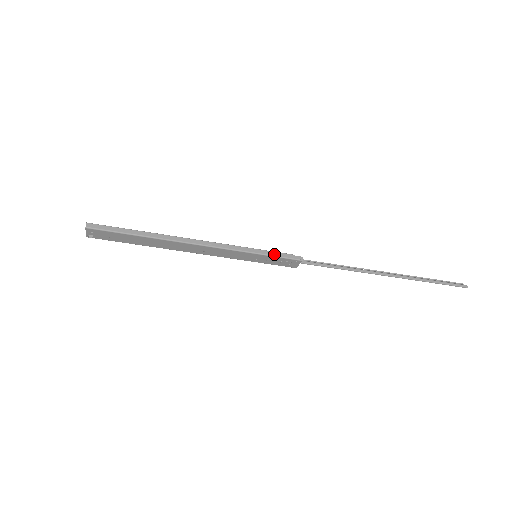
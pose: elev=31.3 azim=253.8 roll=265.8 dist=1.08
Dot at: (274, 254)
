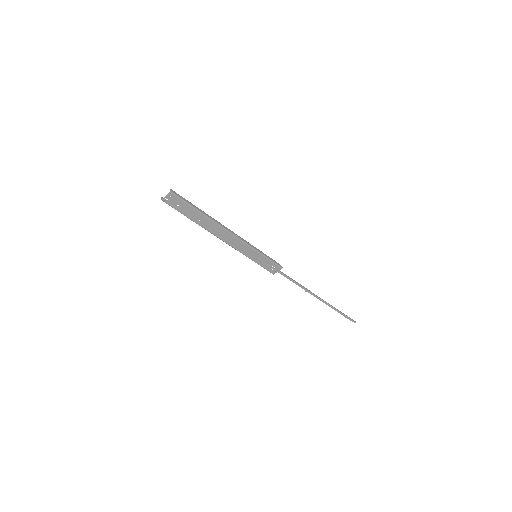
Dot at: (269, 257)
